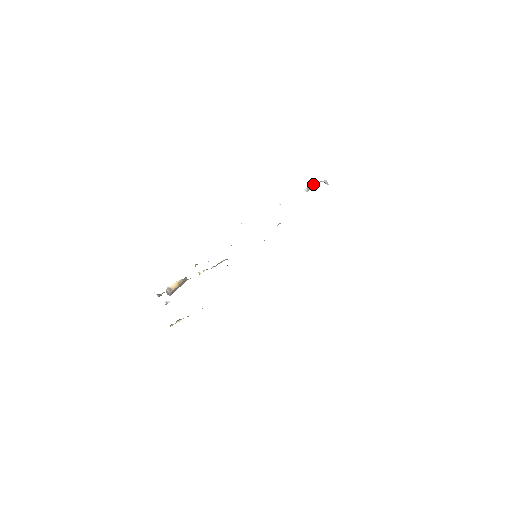
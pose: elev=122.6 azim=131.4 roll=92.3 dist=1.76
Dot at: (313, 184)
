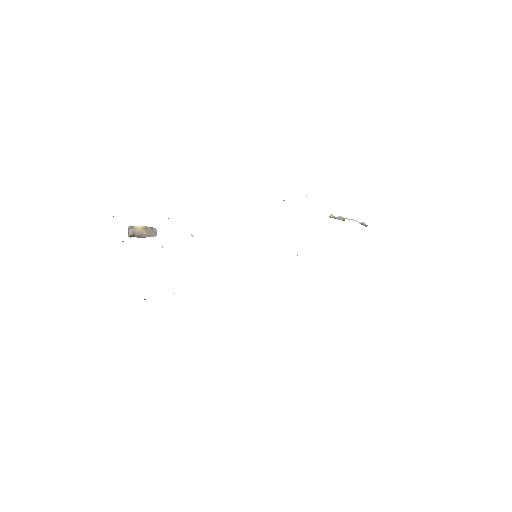
Dot at: (342, 217)
